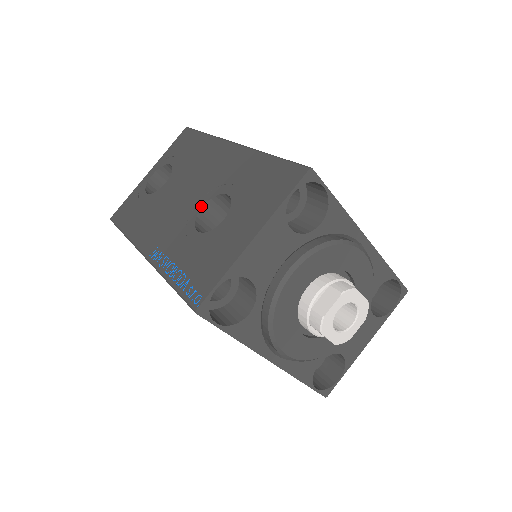
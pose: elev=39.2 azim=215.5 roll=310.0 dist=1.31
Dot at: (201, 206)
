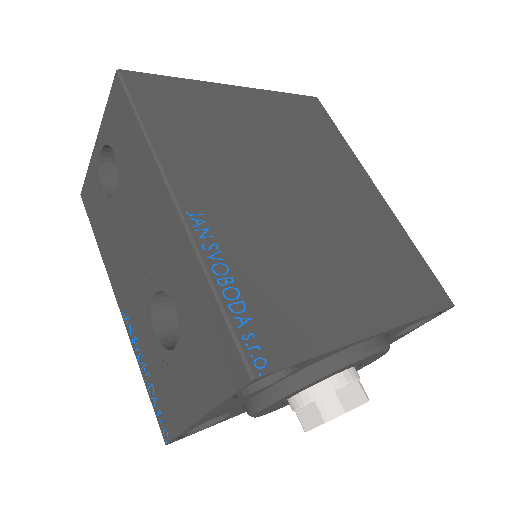
Dot at: (153, 293)
